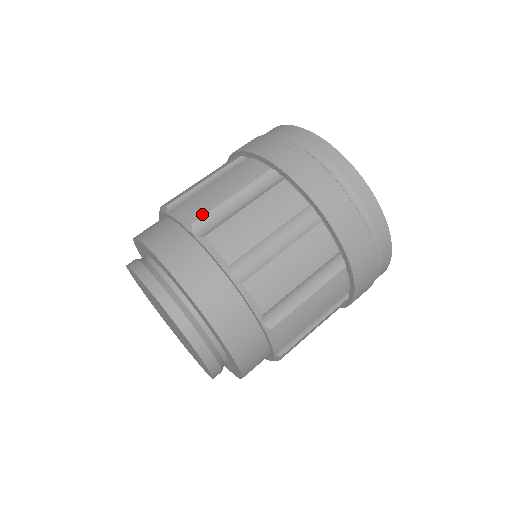
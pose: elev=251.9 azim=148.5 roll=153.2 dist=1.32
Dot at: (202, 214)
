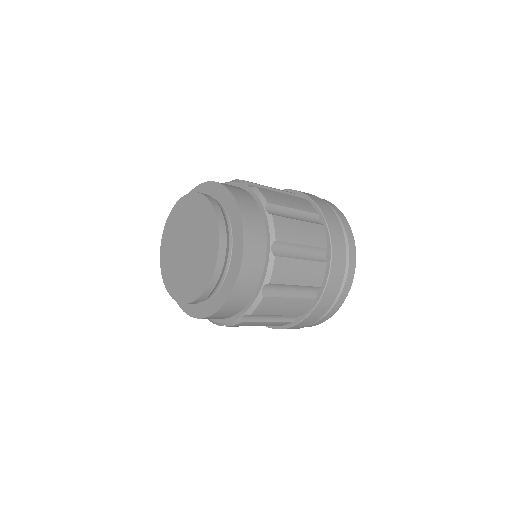
Dot at: (255, 183)
